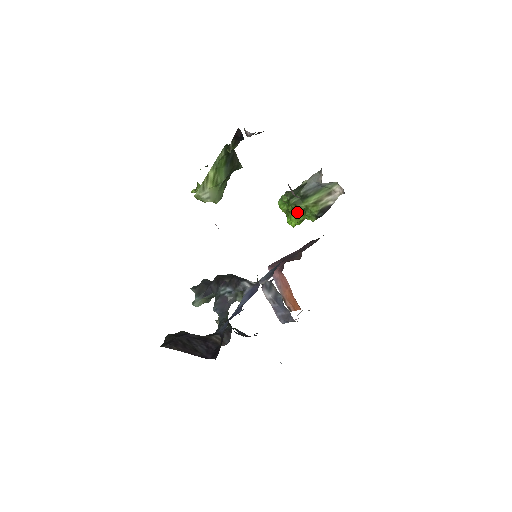
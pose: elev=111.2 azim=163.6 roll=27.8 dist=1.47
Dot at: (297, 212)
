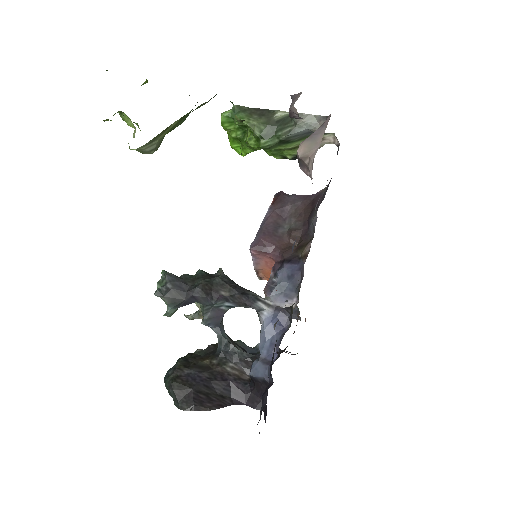
Dot at: (259, 148)
